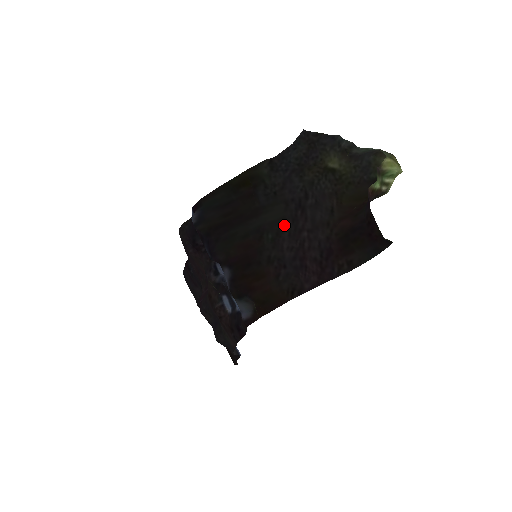
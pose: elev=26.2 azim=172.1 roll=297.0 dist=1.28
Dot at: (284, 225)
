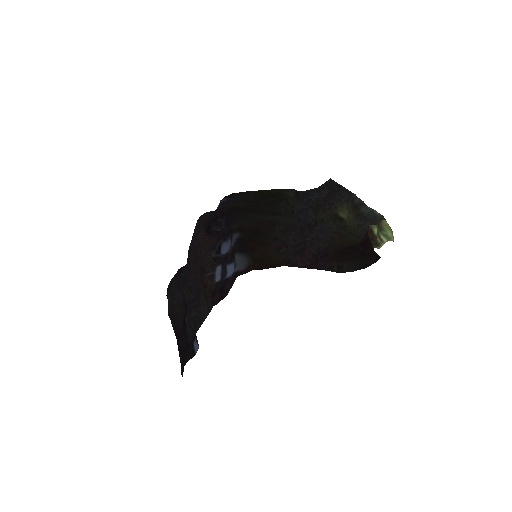
Dot at: (294, 228)
